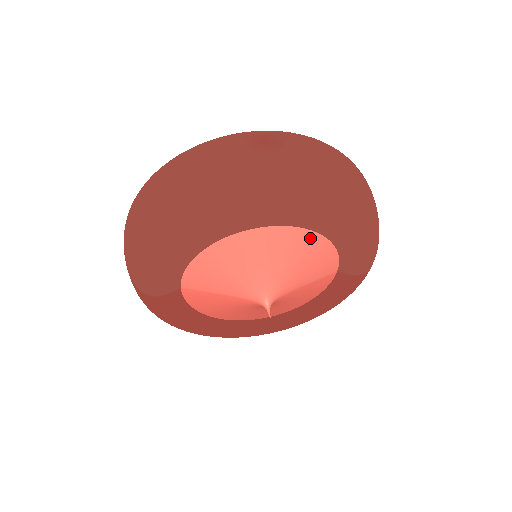
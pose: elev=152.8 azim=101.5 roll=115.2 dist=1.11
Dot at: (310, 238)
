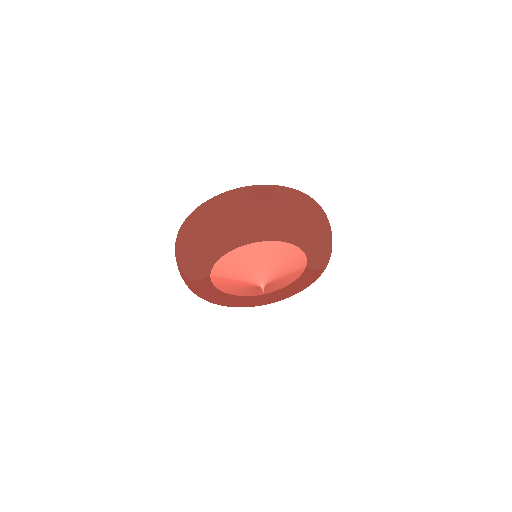
Dot at: (289, 248)
